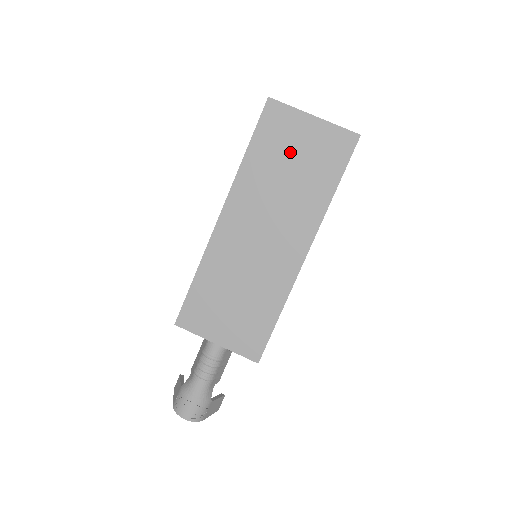
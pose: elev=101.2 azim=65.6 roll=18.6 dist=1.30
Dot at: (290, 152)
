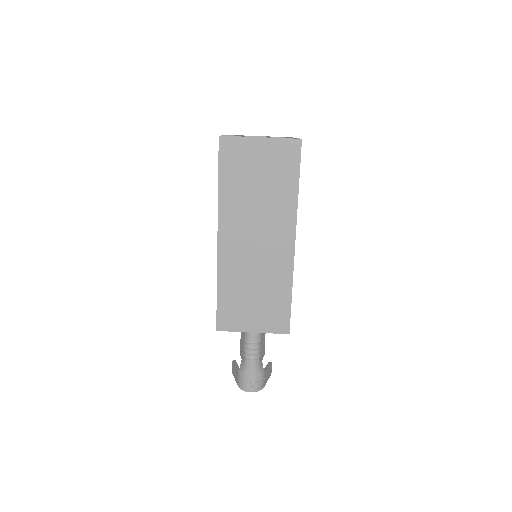
Dot at: (252, 172)
